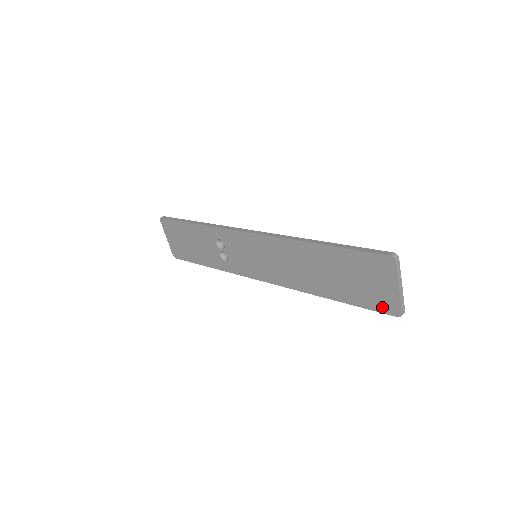
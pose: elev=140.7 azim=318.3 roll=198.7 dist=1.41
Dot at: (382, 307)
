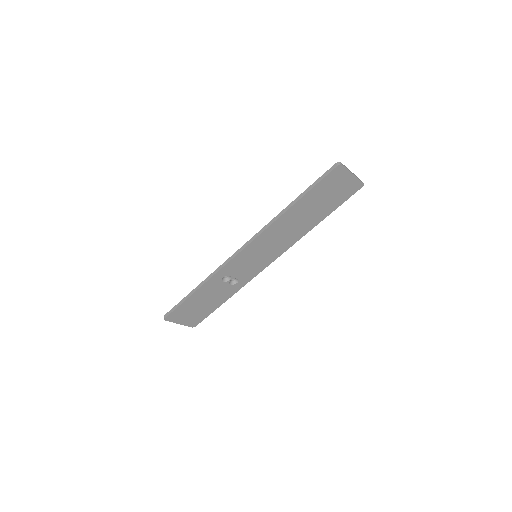
Dot at: (351, 192)
